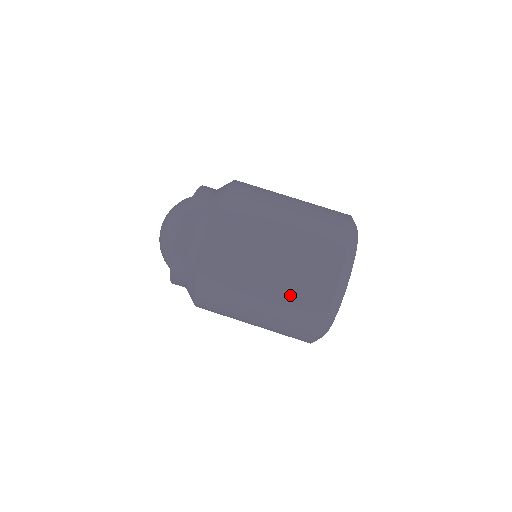
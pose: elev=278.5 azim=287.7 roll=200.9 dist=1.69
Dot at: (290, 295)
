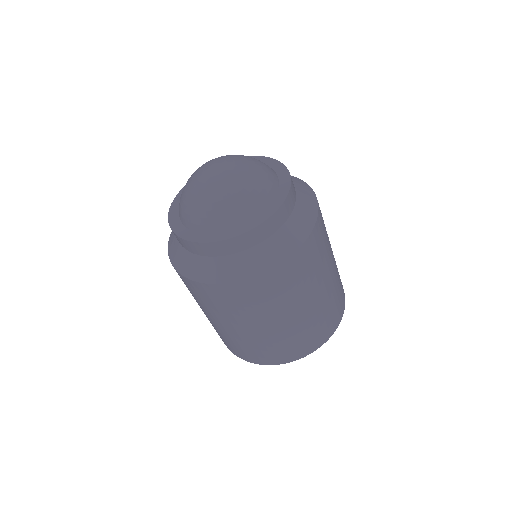
Dot at: occluded
